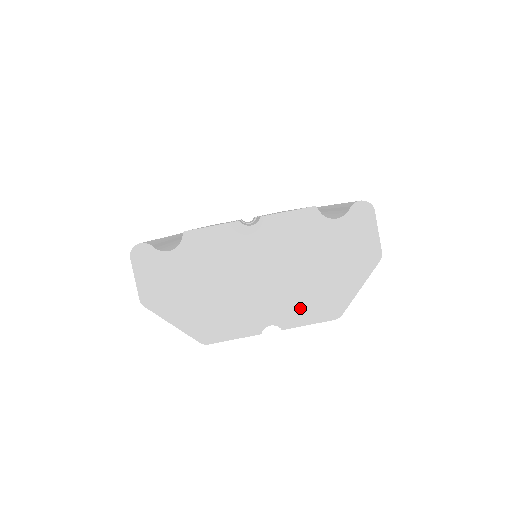
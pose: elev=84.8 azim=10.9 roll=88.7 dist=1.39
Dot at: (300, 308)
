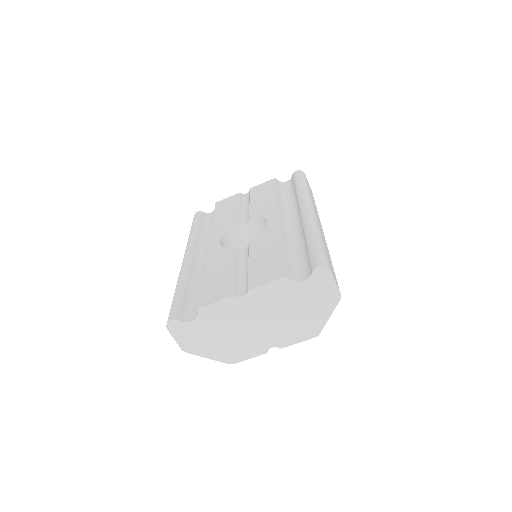
Dot at: (290, 335)
